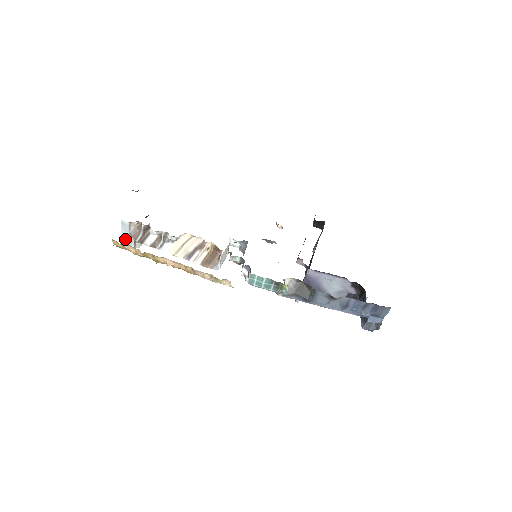
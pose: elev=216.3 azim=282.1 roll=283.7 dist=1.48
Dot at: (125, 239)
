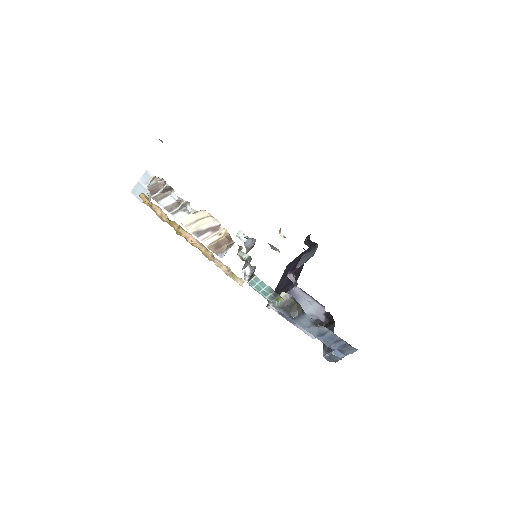
Dot at: (139, 189)
